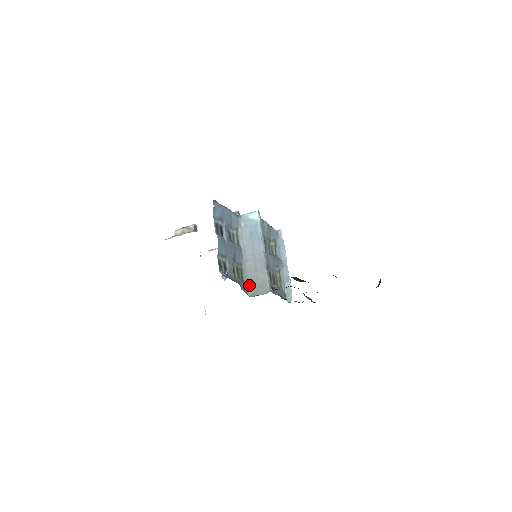
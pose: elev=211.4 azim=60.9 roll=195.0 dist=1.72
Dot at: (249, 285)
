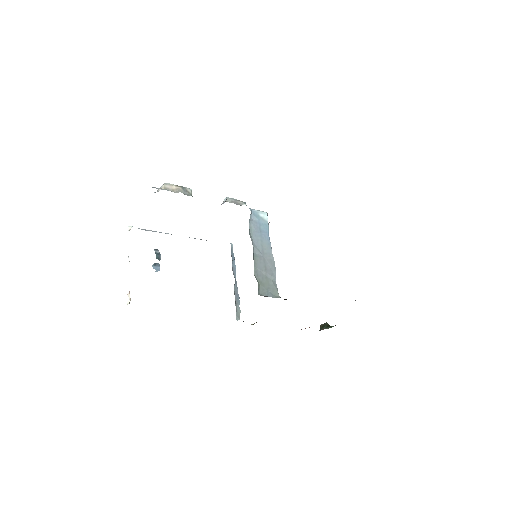
Dot at: (259, 282)
